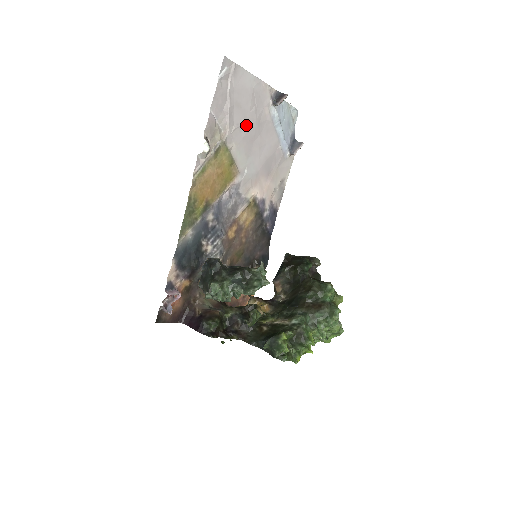
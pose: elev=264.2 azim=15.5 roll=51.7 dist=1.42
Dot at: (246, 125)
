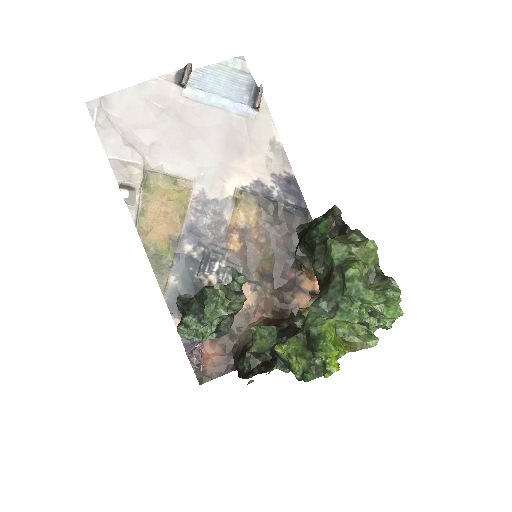
Dot at: (164, 134)
